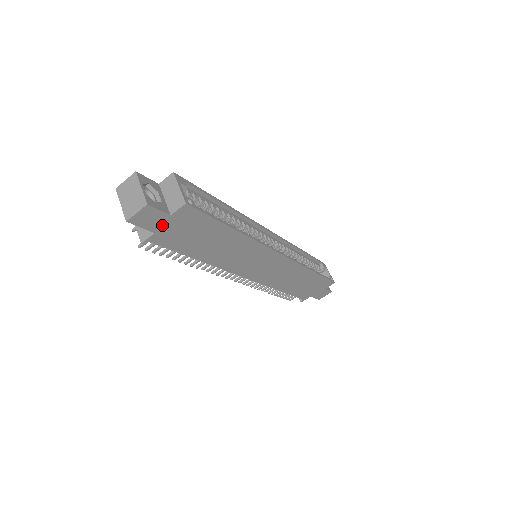
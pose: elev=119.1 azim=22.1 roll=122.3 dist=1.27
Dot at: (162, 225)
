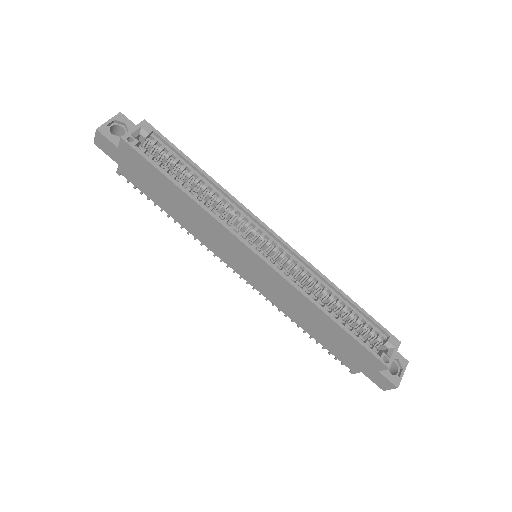
Dot at: (119, 157)
